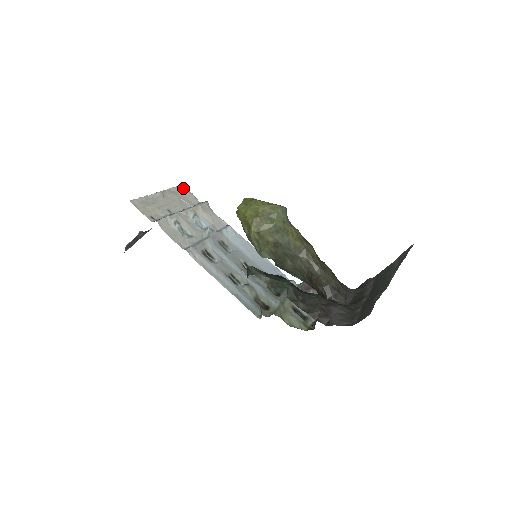
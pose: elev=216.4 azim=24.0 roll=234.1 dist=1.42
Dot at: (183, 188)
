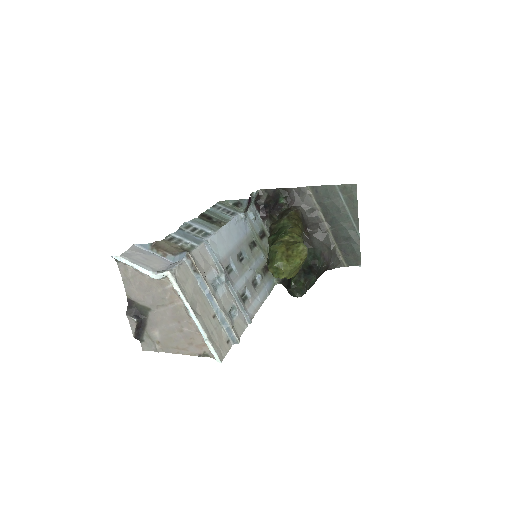
Dot at: (175, 276)
